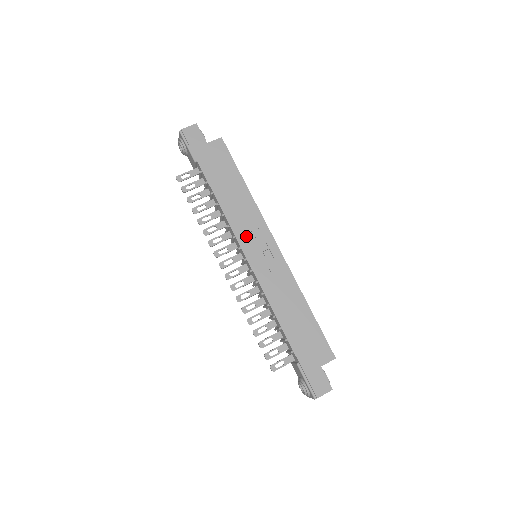
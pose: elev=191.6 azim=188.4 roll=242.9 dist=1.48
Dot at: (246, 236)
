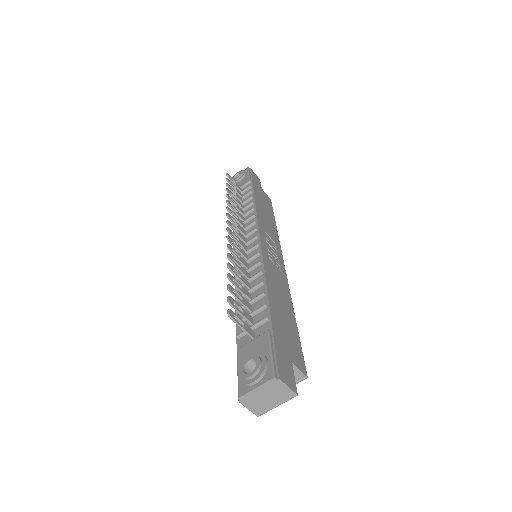
Dot at: (265, 233)
